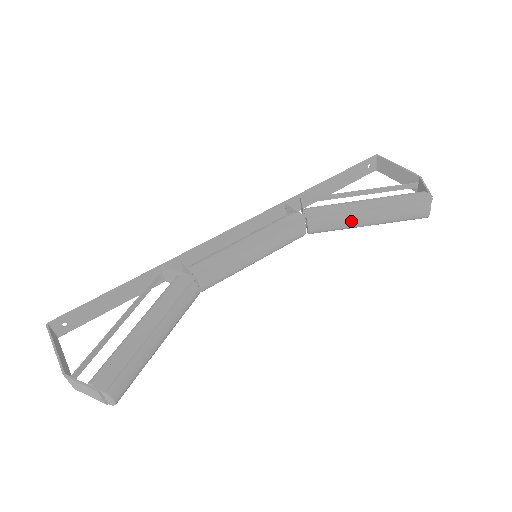
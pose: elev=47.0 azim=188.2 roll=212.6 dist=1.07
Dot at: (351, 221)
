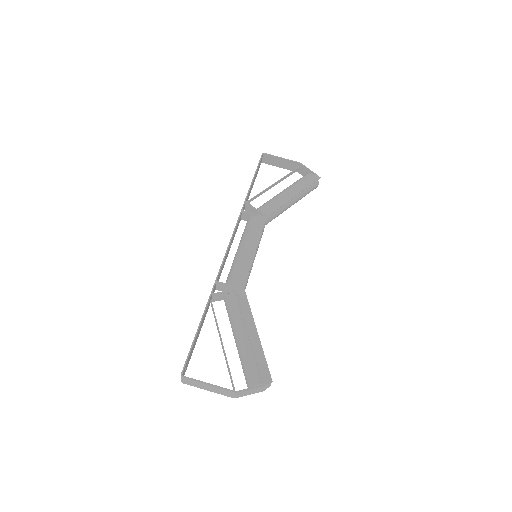
Dot at: (286, 208)
